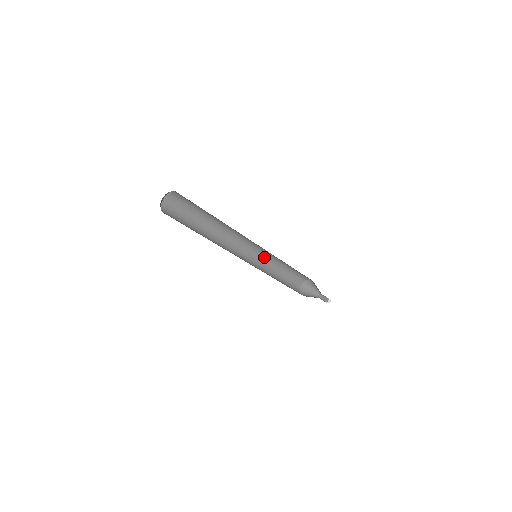
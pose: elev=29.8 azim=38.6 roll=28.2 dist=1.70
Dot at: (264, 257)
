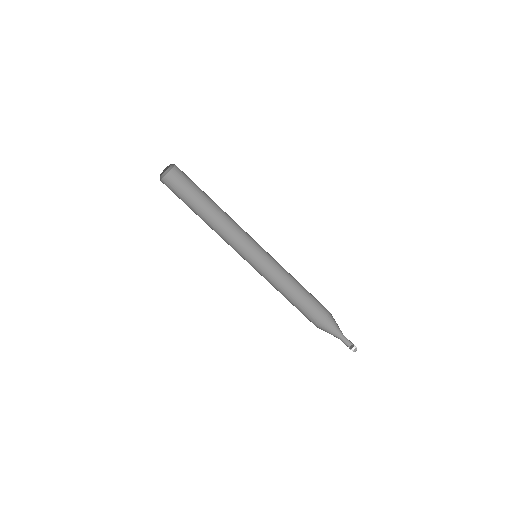
Dot at: (264, 274)
